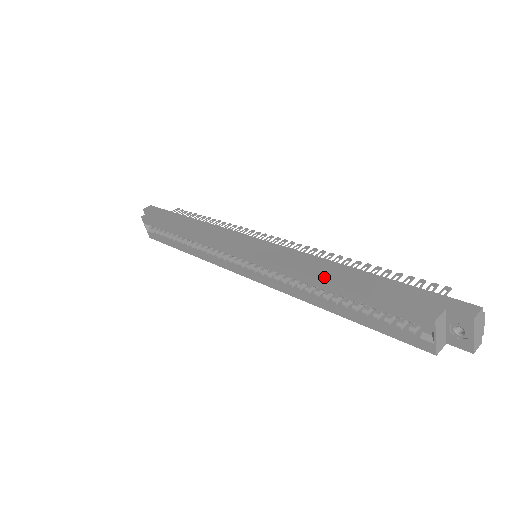
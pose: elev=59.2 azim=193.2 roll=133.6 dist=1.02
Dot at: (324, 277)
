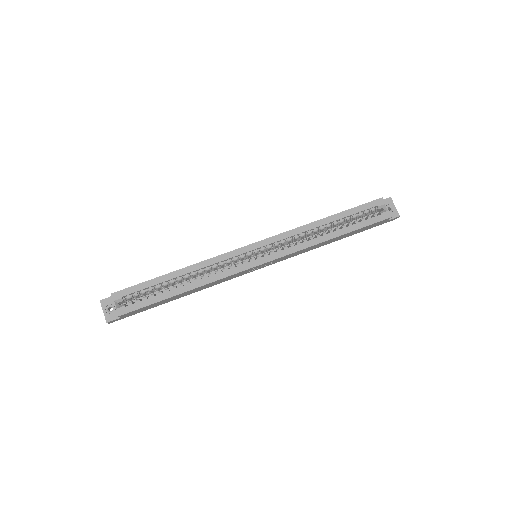
Dot at: (319, 220)
